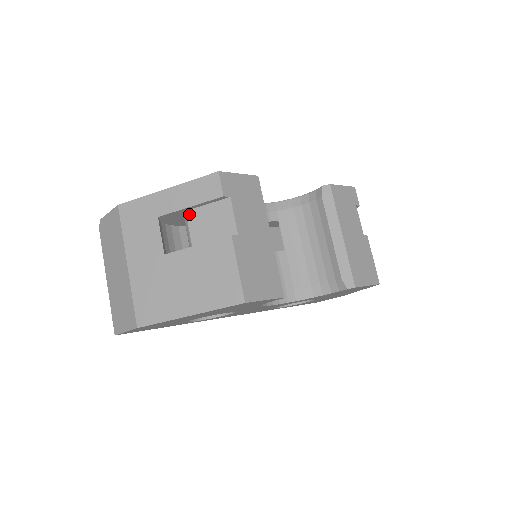
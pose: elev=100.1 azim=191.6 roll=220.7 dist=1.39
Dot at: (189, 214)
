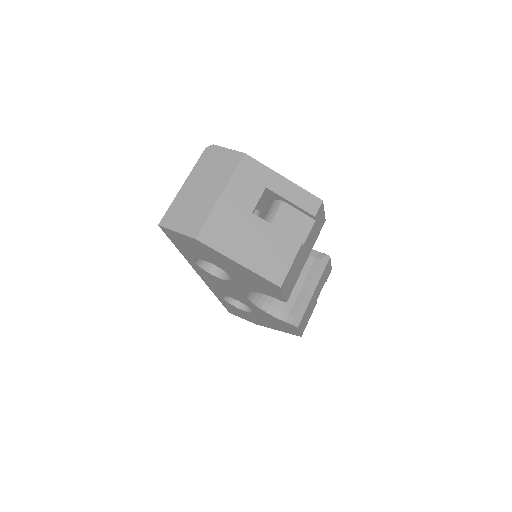
Dot at: (284, 205)
